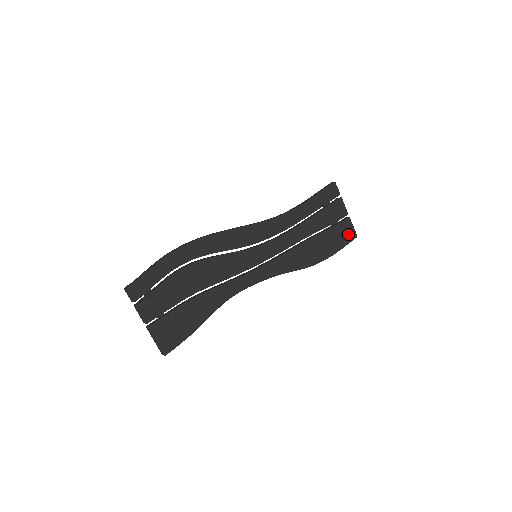
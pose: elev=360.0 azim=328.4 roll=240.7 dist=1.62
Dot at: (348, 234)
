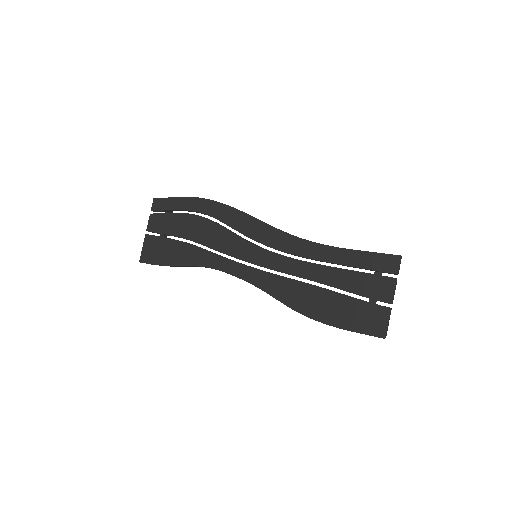
Dot at: (373, 324)
